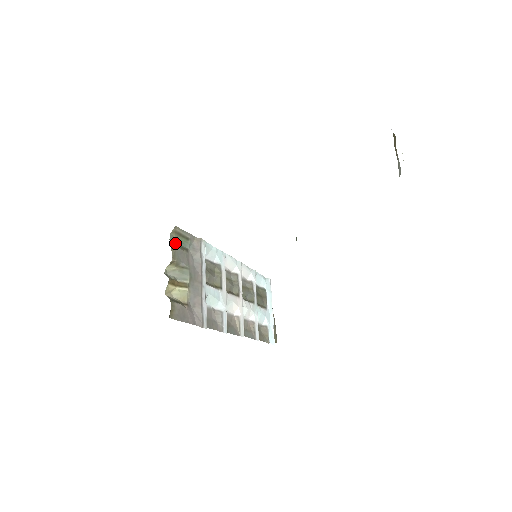
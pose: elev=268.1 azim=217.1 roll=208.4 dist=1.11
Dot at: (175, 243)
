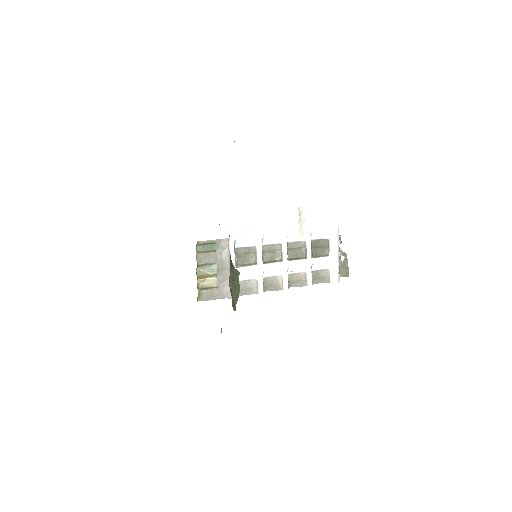
Dot at: (202, 251)
